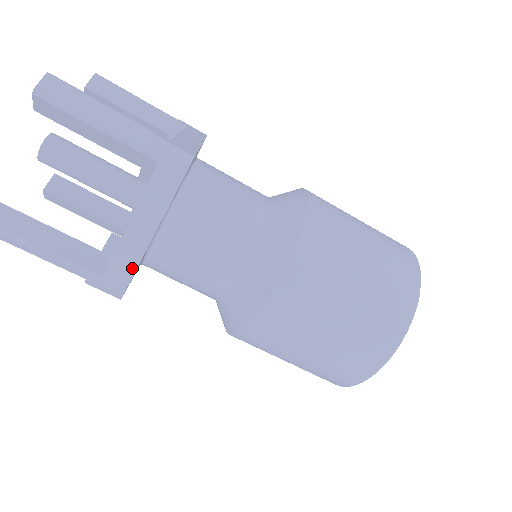
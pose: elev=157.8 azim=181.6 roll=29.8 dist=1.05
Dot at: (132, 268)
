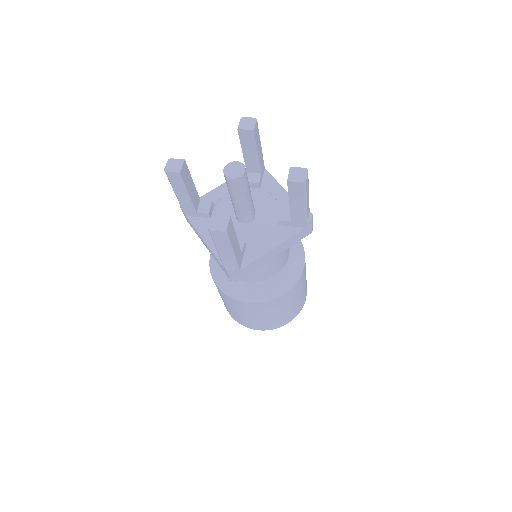
Dot at: (195, 231)
